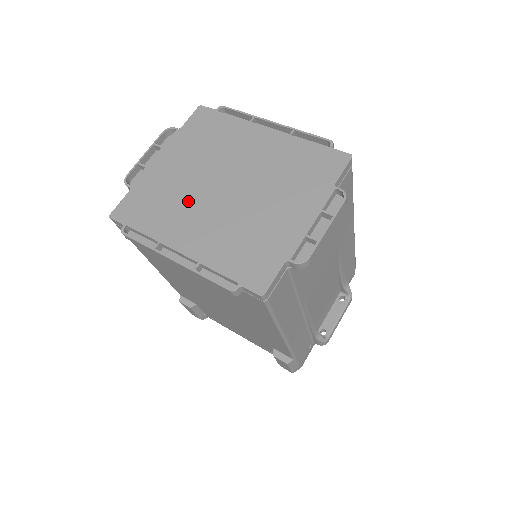
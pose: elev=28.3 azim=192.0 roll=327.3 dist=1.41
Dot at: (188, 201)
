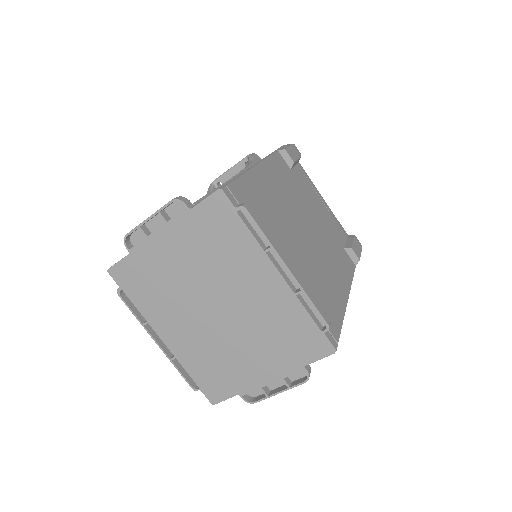
Dot at: (179, 301)
